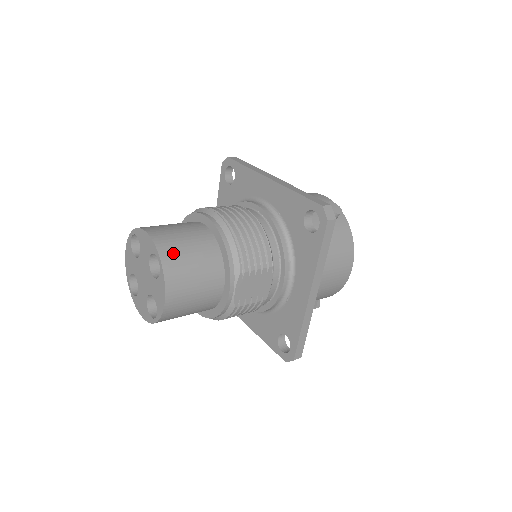
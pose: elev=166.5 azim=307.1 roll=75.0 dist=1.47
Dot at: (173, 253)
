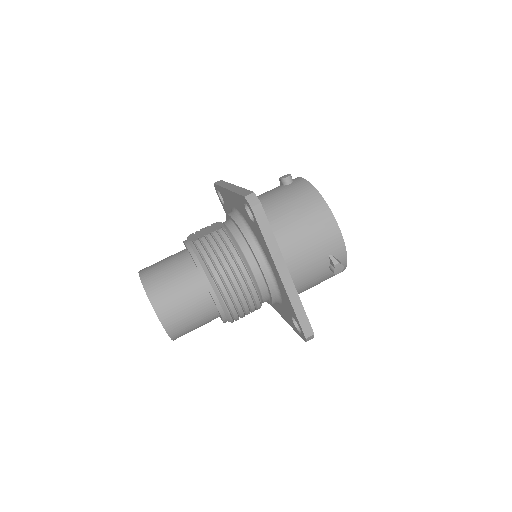
Dot at: (181, 332)
